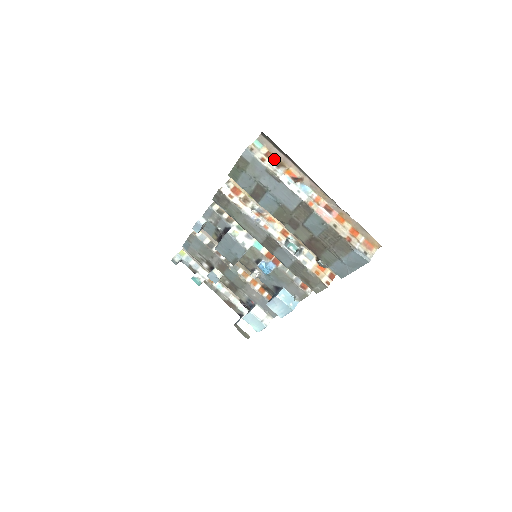
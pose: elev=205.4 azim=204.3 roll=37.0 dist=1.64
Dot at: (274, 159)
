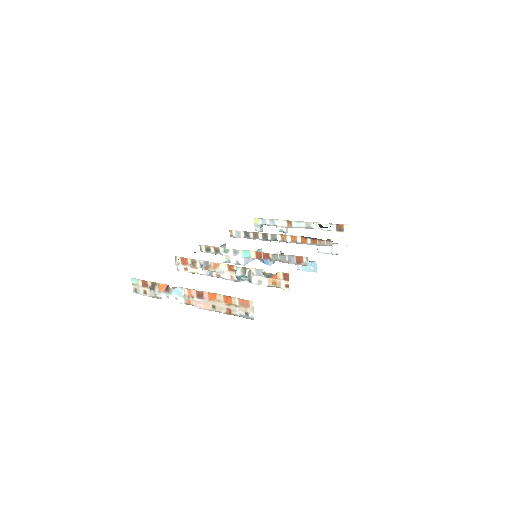
Dot at: (148, 284)
